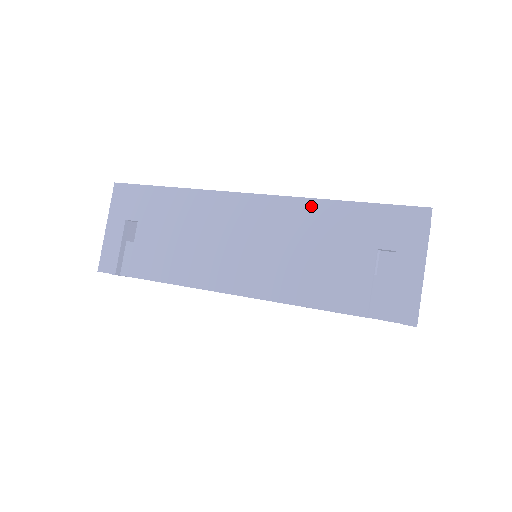
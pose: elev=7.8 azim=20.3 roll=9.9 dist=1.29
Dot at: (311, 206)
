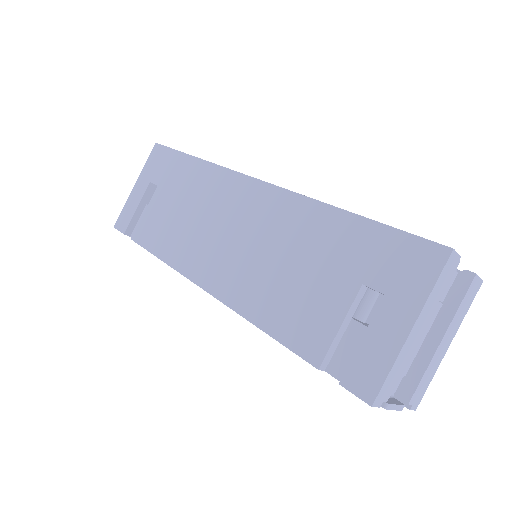
Dot at: (310, 209)
